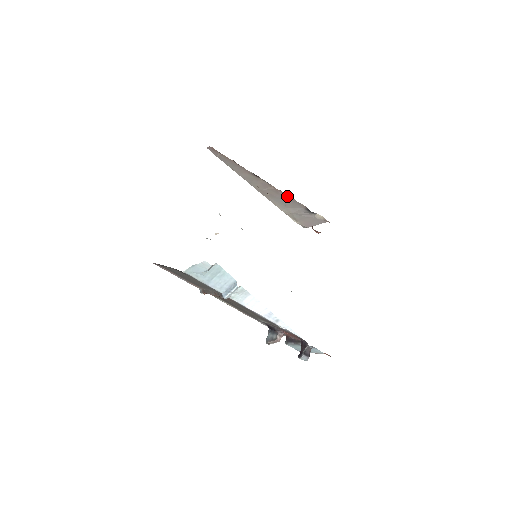
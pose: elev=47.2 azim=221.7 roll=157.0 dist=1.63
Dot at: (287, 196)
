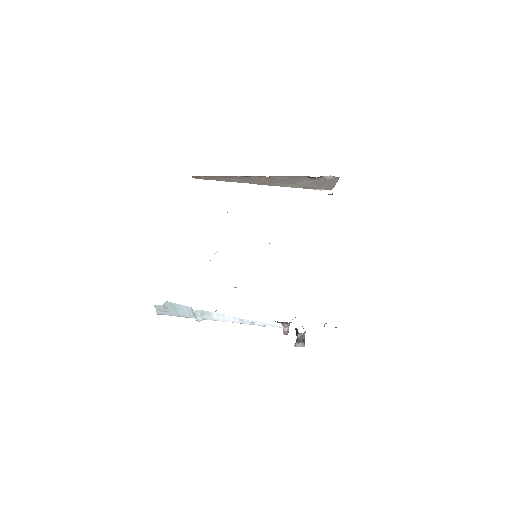
Dot at: (284, 177)
